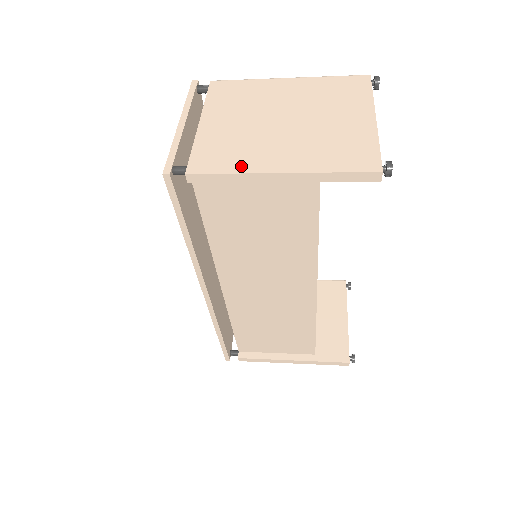
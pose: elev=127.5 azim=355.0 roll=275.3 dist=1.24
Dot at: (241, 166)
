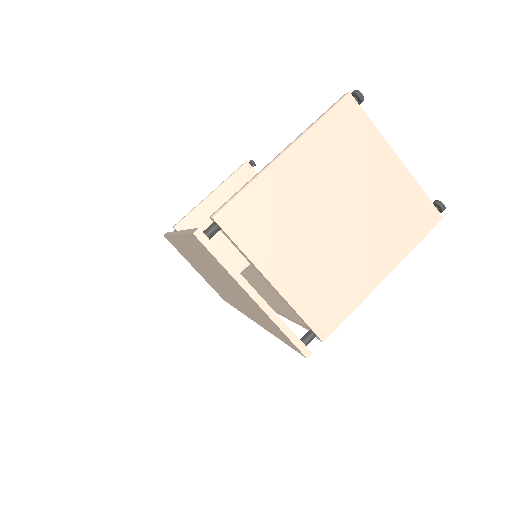
Dot at: (354, 298)
